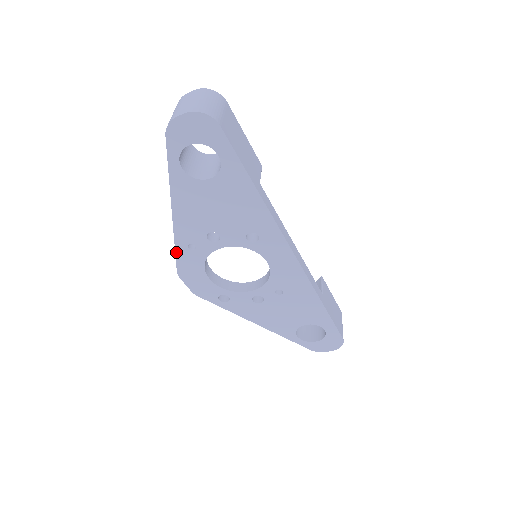
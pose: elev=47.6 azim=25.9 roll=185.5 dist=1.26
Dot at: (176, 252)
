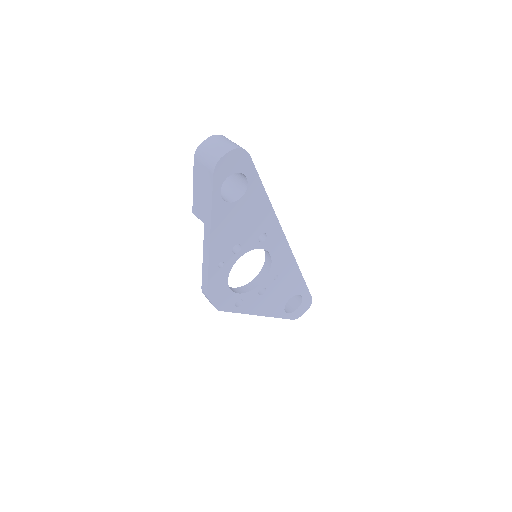
Dot at: (208, 275)
